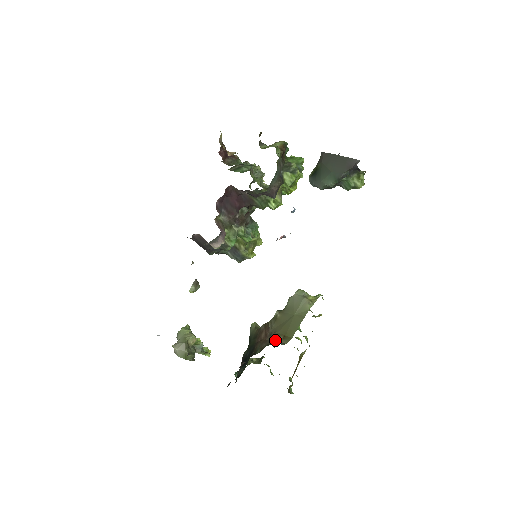
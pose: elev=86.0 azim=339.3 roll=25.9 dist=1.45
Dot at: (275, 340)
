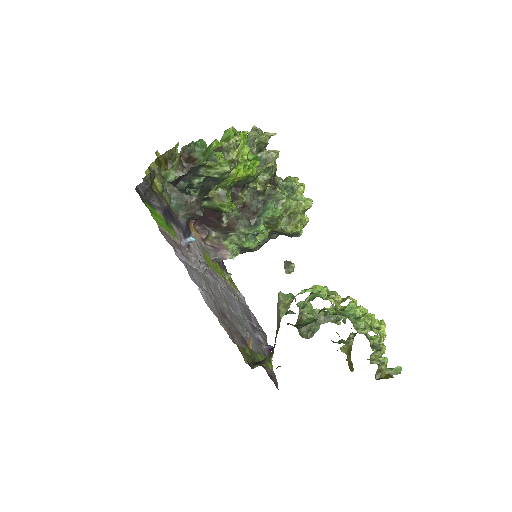
Dot at: occluded
